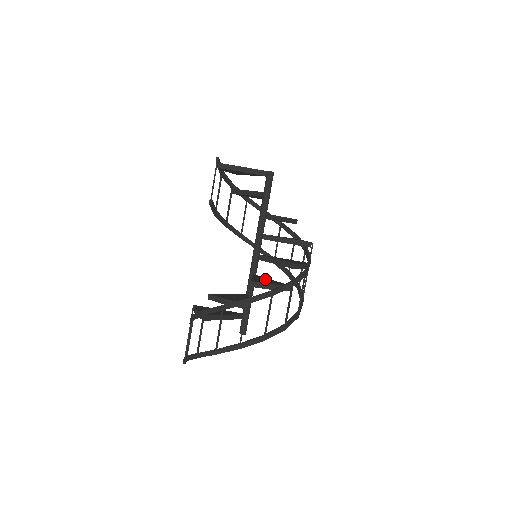
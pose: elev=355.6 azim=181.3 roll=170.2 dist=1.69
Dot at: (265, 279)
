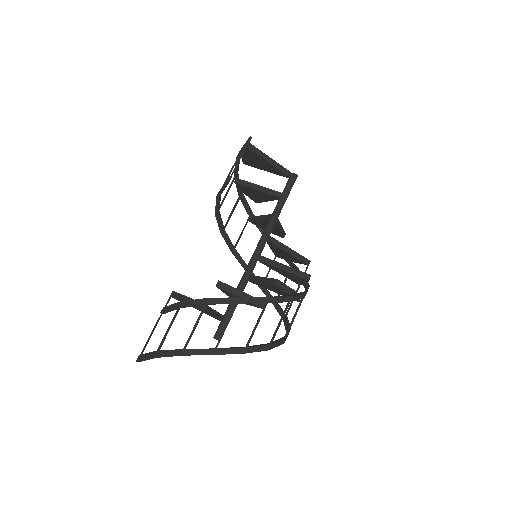
Dot at: occluded
